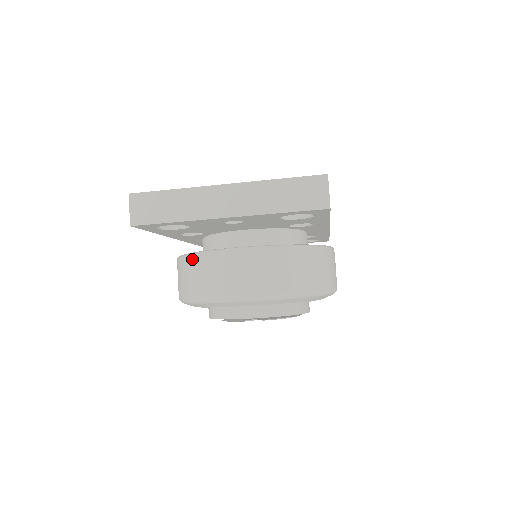
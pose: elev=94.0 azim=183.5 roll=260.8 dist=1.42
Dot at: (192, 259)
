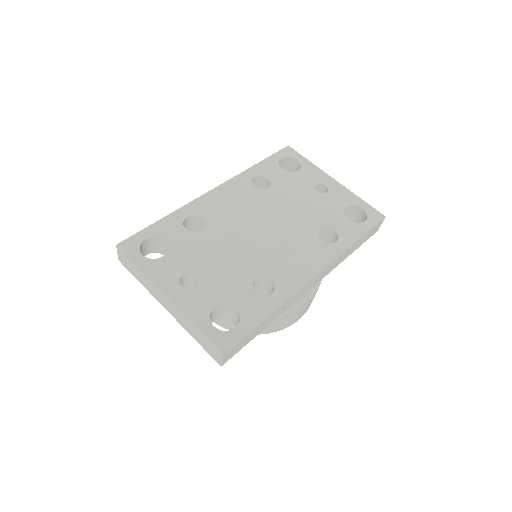
Dot at: occluded
